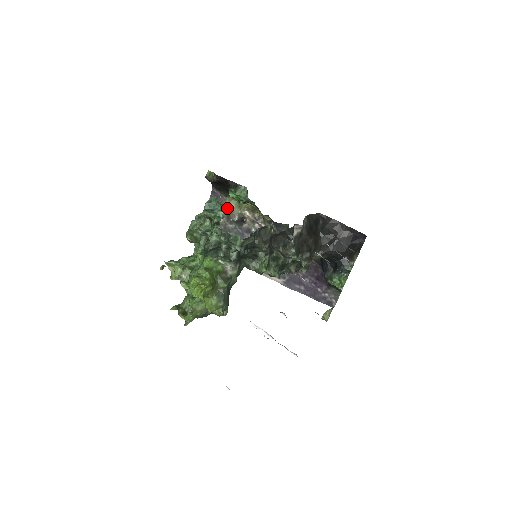
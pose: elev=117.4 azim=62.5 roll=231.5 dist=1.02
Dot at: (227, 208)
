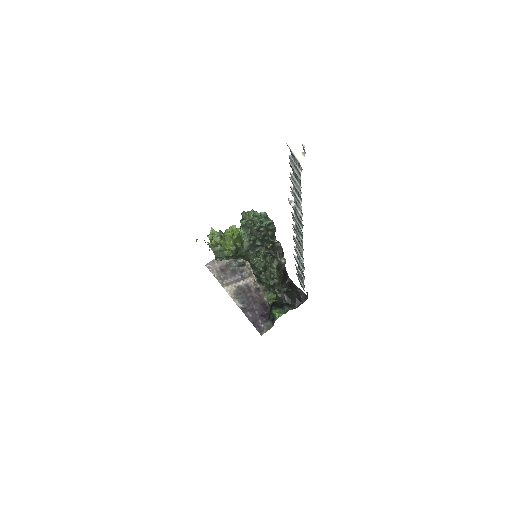
Dot at: occluded
